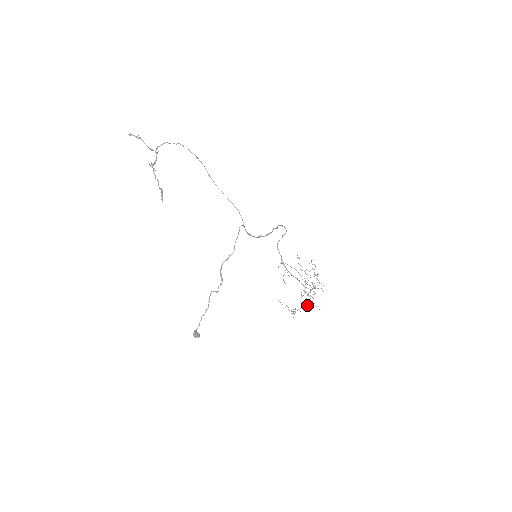
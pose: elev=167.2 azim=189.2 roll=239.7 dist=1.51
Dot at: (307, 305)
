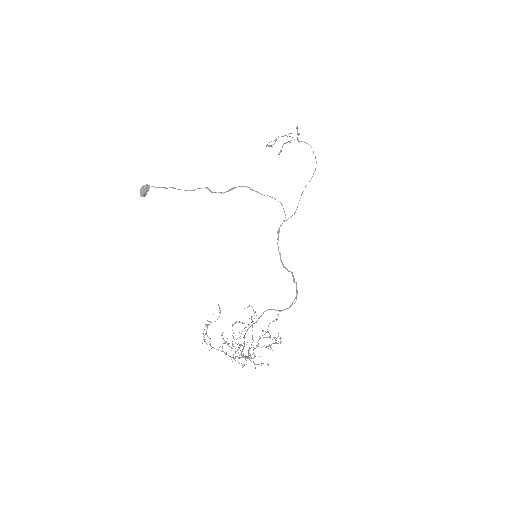
Dot at: (229, 343)
